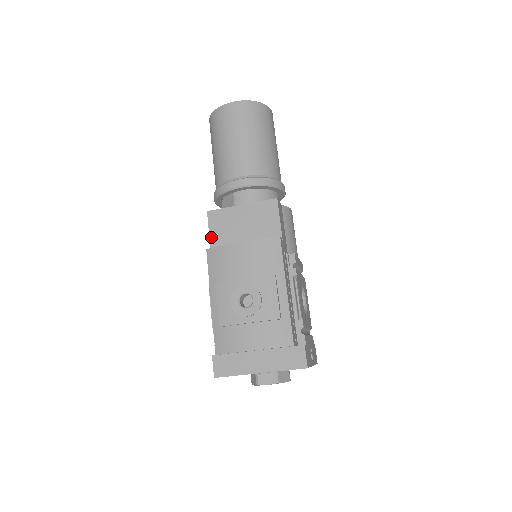
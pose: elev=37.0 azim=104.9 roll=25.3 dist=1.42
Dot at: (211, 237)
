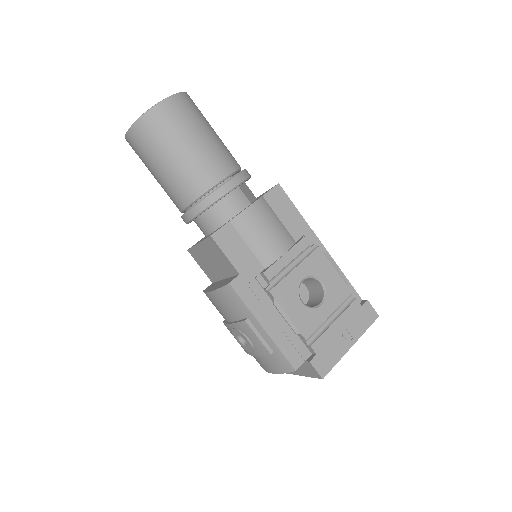
Dot at: (204, 272)
